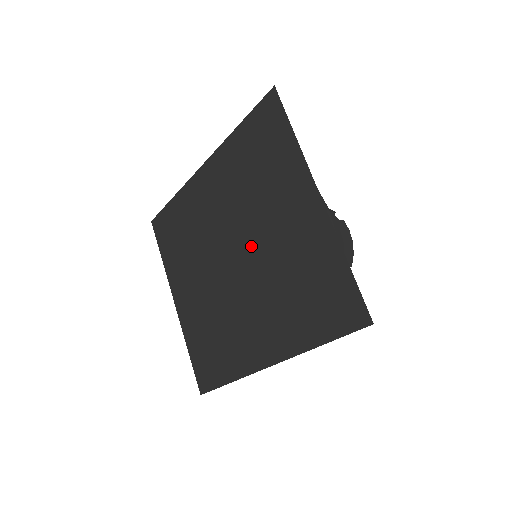
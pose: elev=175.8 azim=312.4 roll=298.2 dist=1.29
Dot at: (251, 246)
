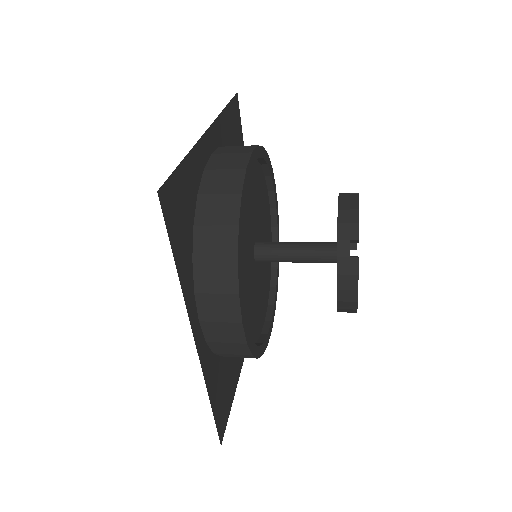
Dot at: occluded
